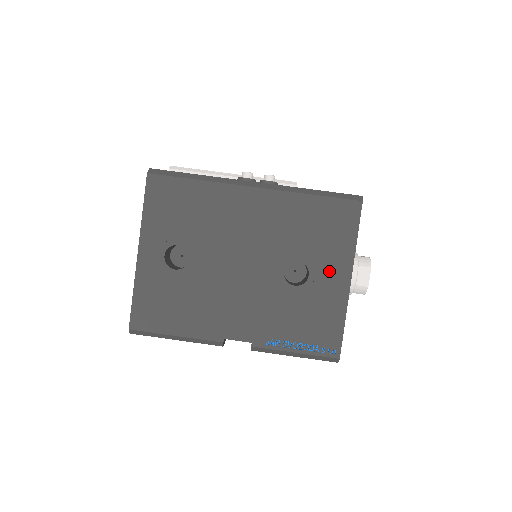
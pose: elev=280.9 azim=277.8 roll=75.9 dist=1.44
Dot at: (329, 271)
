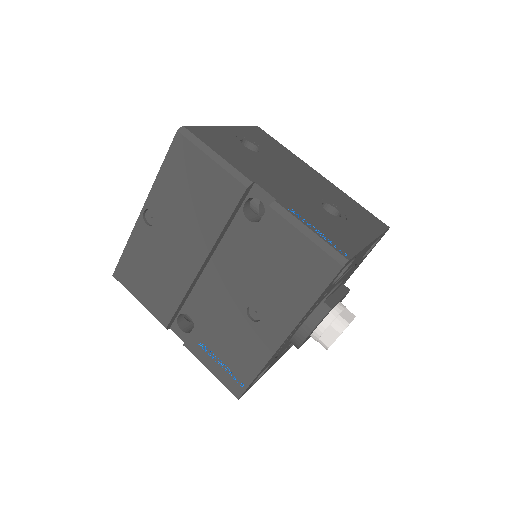
Dot at: (357, 227)
